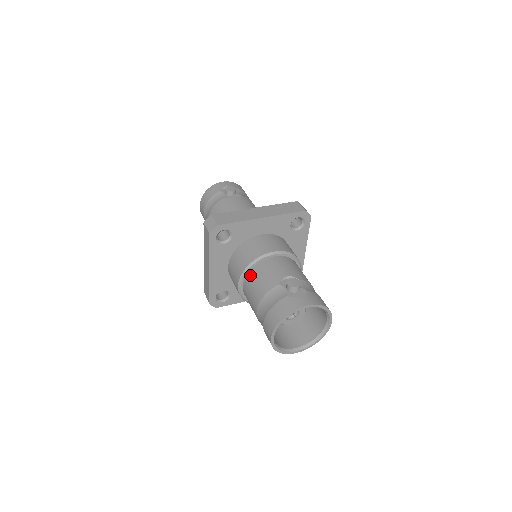
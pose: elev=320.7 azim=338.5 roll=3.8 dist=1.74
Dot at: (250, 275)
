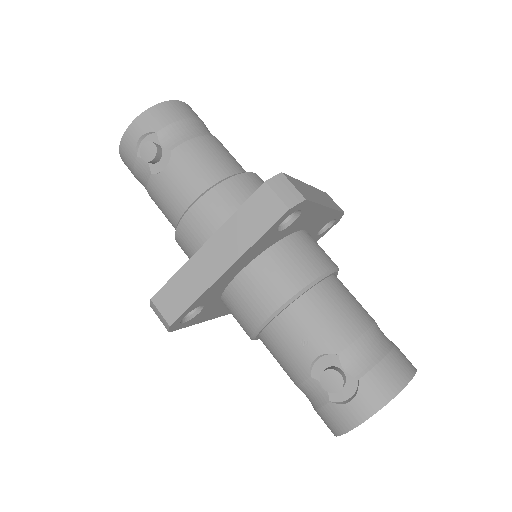
Dot at: (263, 343)
